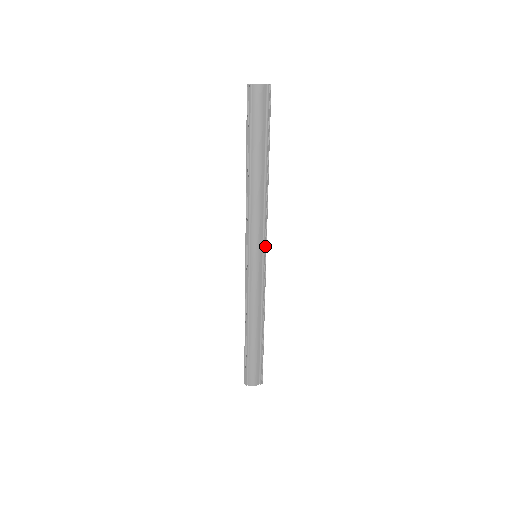
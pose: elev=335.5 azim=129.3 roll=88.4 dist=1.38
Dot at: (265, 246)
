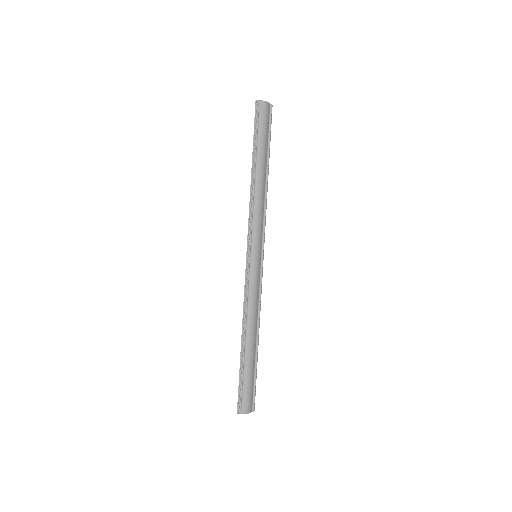
Dot at: (263, 247)
